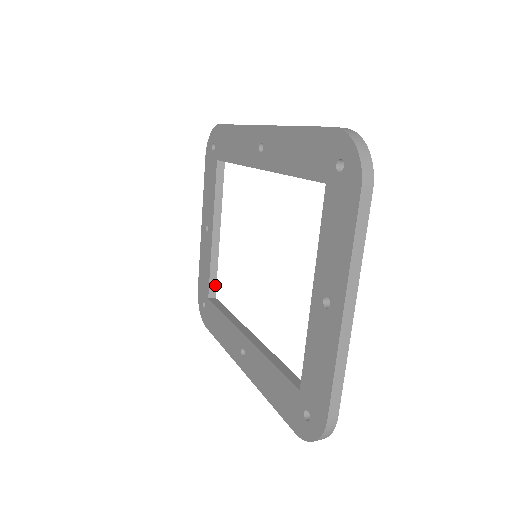
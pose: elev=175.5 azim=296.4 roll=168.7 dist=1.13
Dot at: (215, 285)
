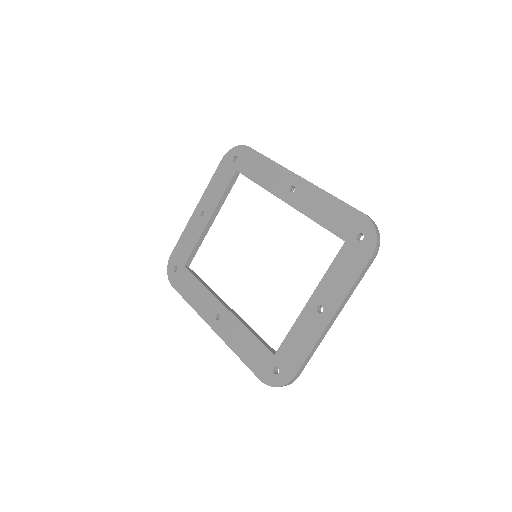
Dot at: occluded
